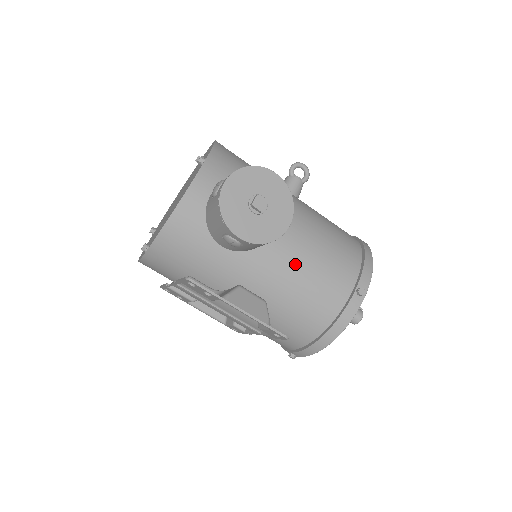
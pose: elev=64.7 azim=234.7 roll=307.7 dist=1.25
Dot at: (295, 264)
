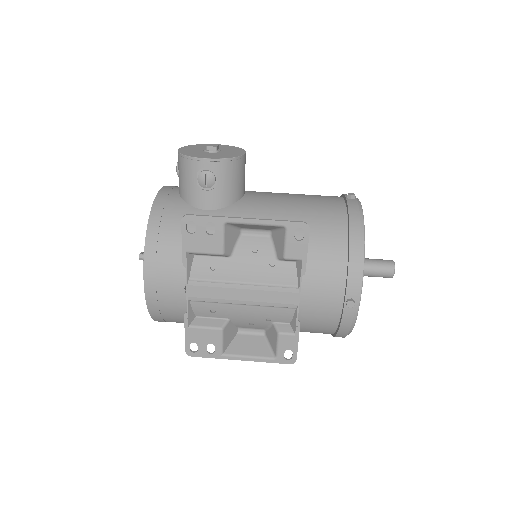
Dot at: (279, 201)
